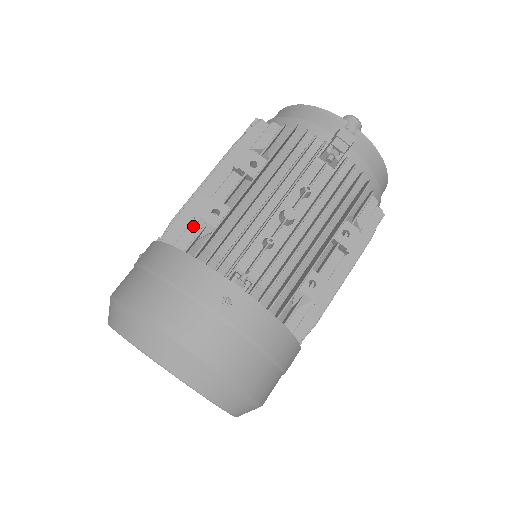
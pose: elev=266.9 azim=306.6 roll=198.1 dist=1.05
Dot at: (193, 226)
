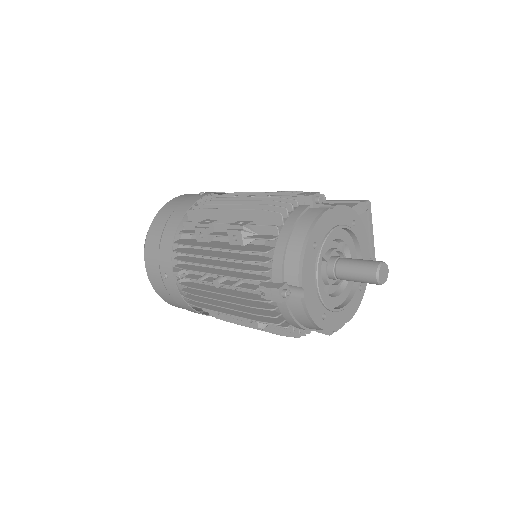
Dot at: occluded
